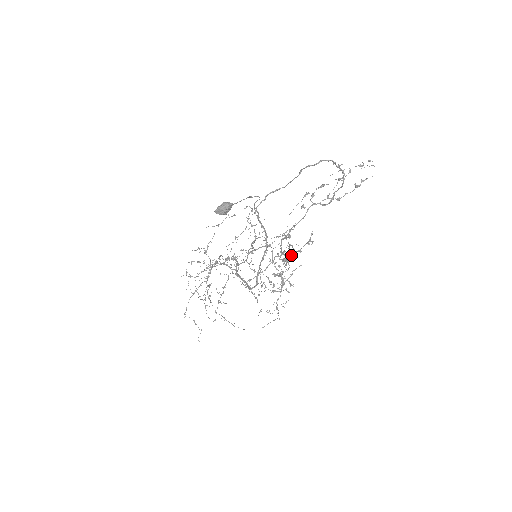
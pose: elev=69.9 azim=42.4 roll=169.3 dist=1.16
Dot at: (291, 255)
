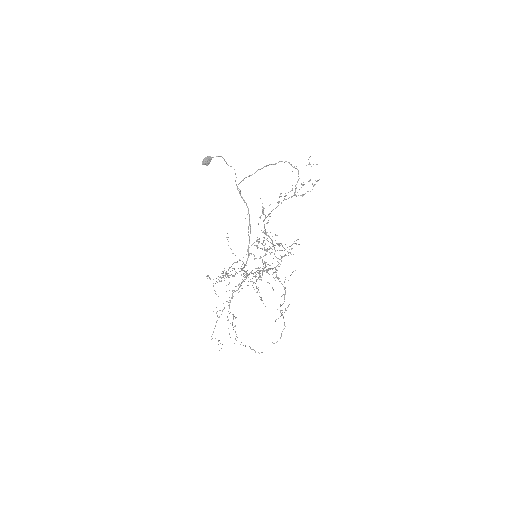
Dot at: (277, 243)
